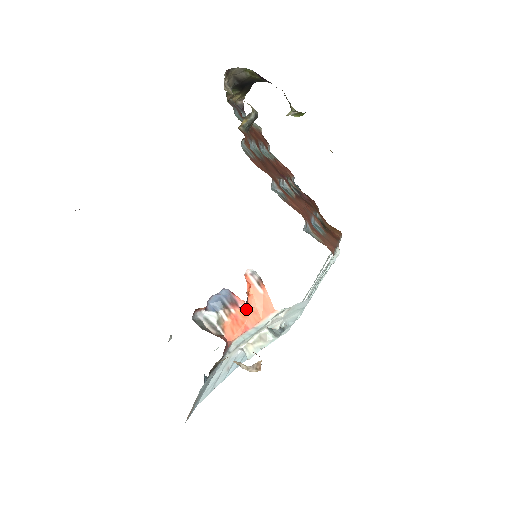
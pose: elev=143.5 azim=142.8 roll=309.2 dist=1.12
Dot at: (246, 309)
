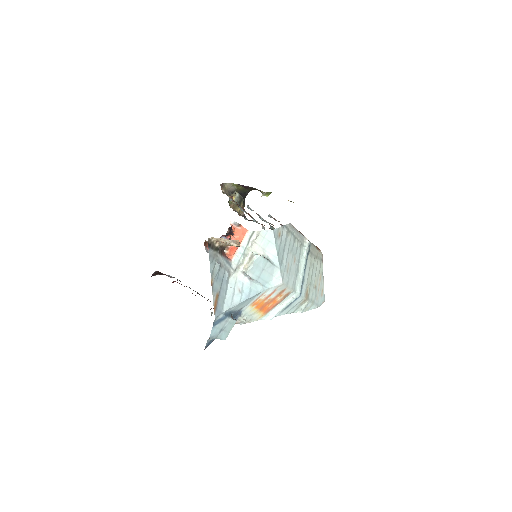
Dot at: occluded
